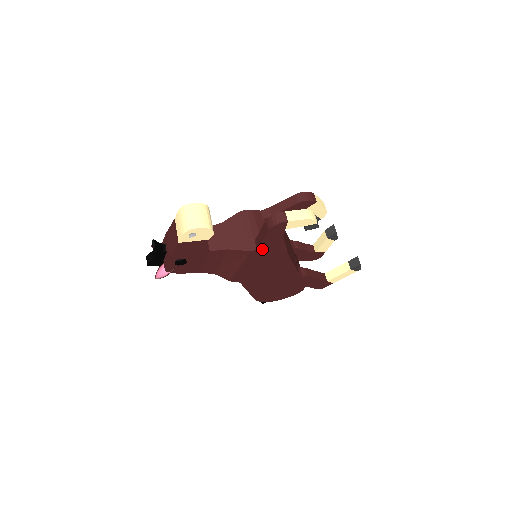
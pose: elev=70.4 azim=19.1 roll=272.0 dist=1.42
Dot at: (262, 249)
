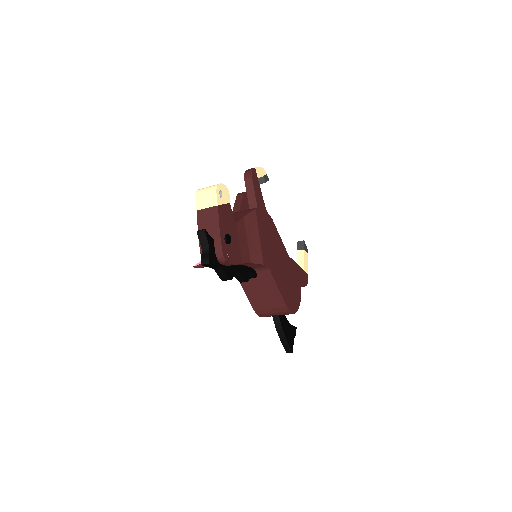
Dot at: (259, 207)
